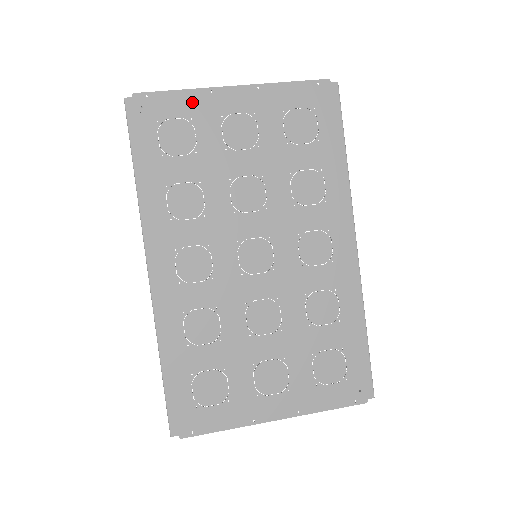
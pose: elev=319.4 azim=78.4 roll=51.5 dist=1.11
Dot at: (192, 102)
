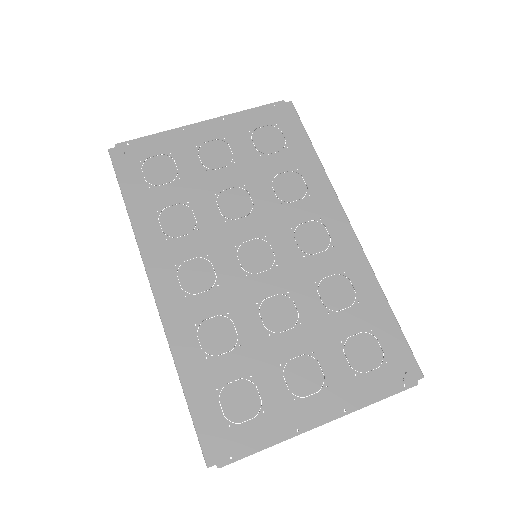
Dot at: (168, 141)
